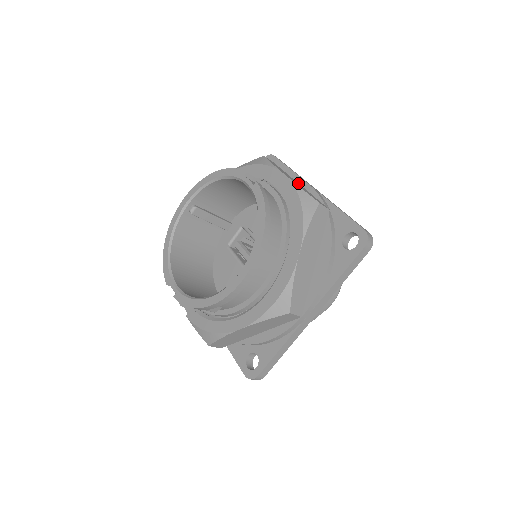
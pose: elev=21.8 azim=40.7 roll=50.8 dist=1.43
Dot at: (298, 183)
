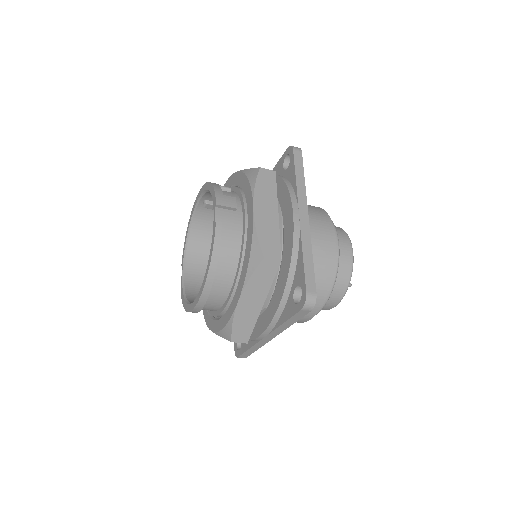
Dot at: (277, 212)
